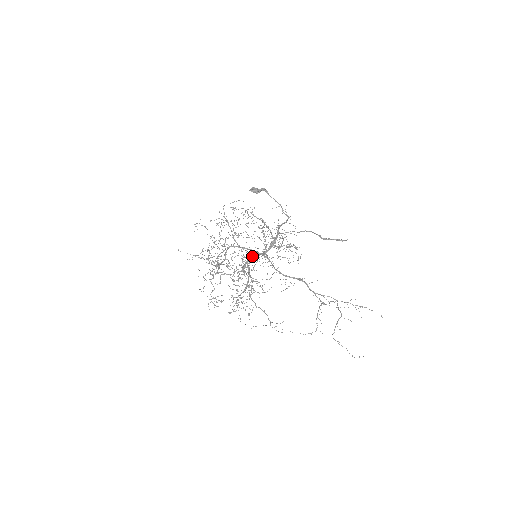
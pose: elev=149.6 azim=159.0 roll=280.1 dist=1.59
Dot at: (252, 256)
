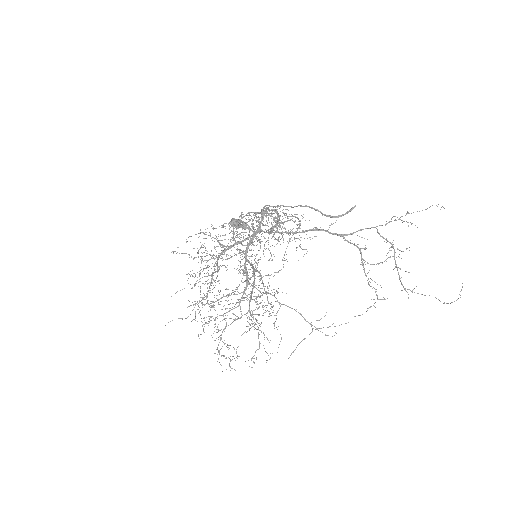
Dot at: (248, 244)
